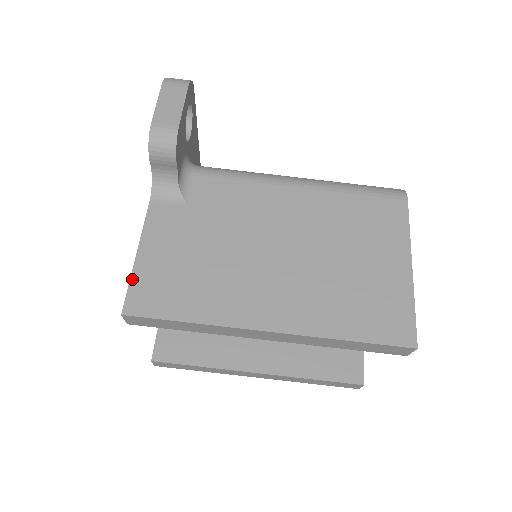
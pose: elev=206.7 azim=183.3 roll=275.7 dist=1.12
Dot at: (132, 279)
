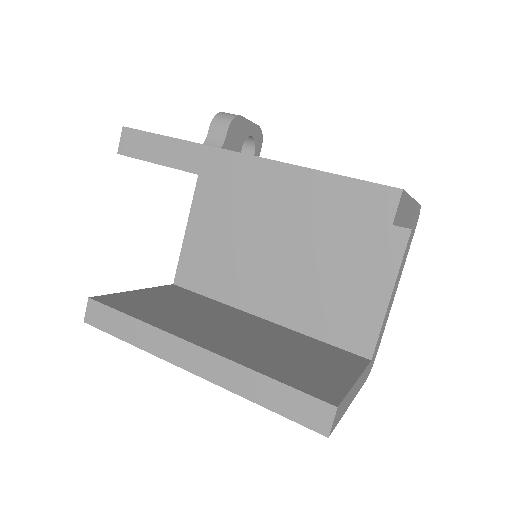
Dot at: occluded
